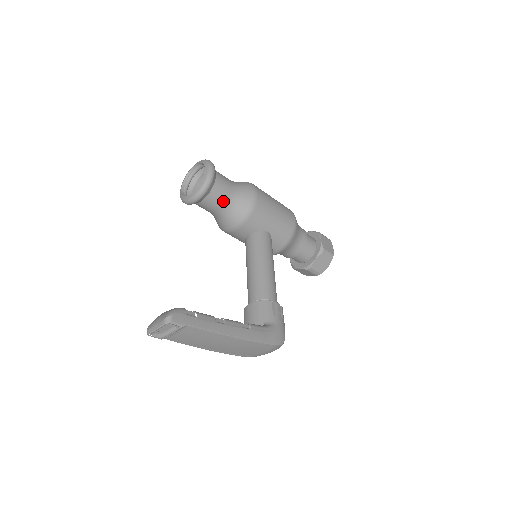
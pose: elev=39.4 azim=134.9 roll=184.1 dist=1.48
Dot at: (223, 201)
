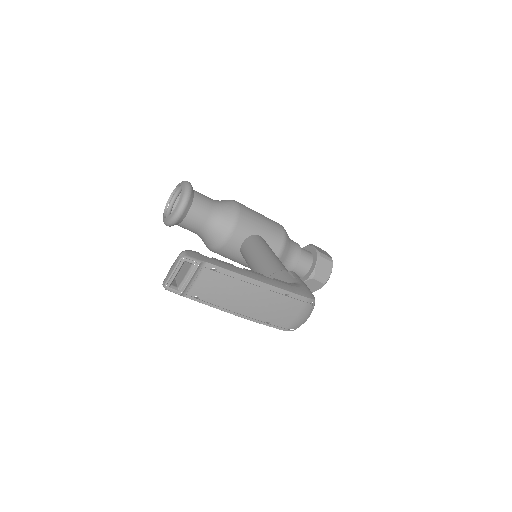
Dot at: (207, 212)
